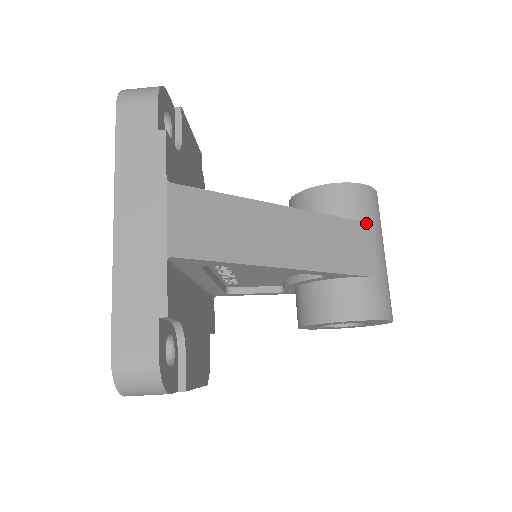
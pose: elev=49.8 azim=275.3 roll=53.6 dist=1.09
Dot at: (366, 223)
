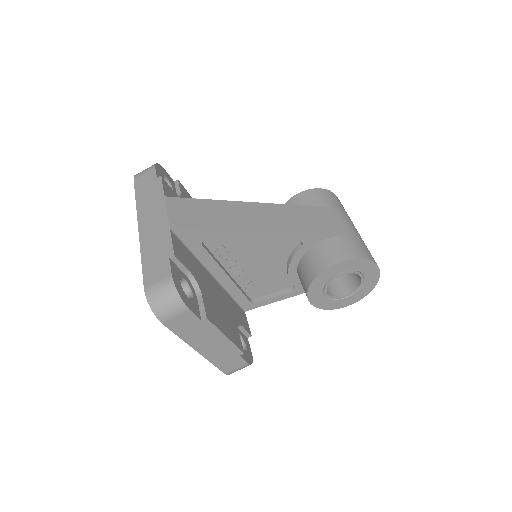
Dot at: (327, 207)
